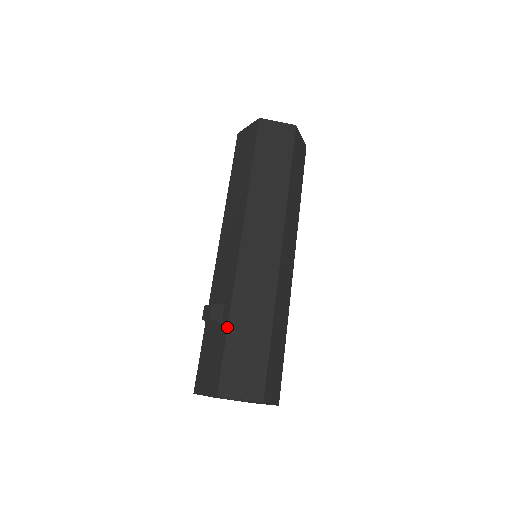
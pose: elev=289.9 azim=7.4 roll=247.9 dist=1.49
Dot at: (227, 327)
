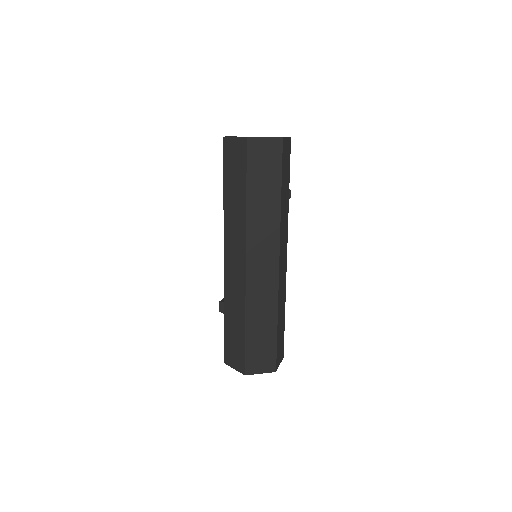
Dot at: (224, 321)
